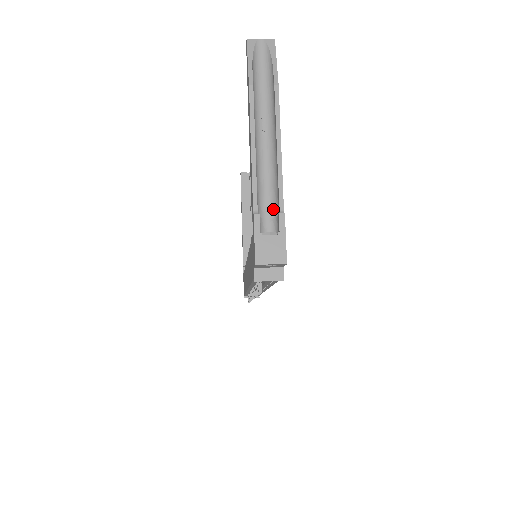
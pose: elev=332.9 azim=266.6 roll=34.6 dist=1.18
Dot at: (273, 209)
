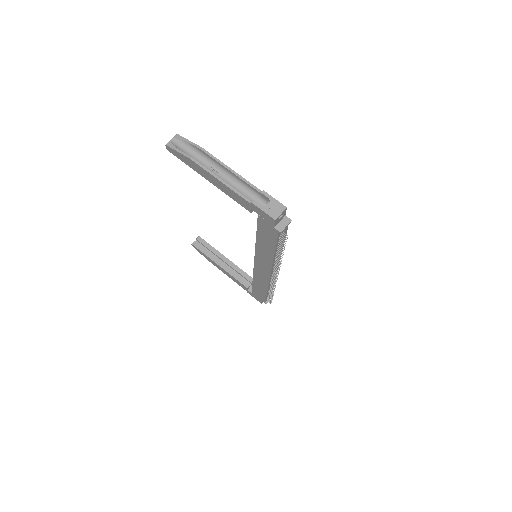
Dot at: (255, 197)
